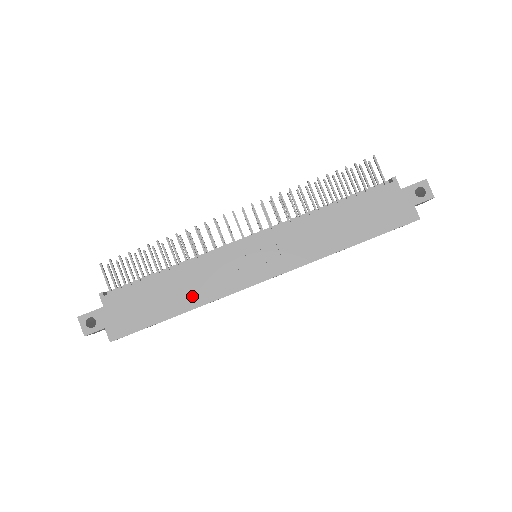
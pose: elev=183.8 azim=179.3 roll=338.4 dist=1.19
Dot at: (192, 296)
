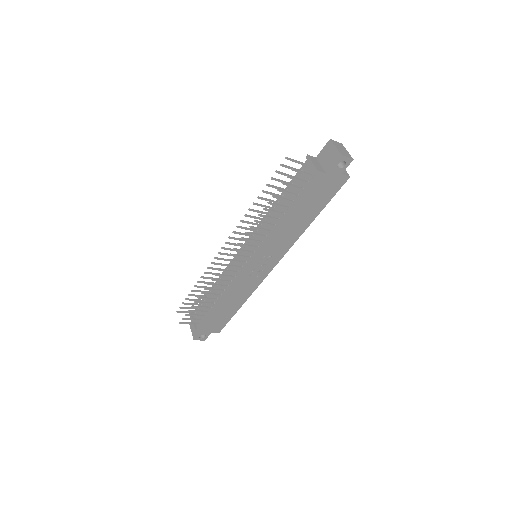
Dot at: (241, 298)
